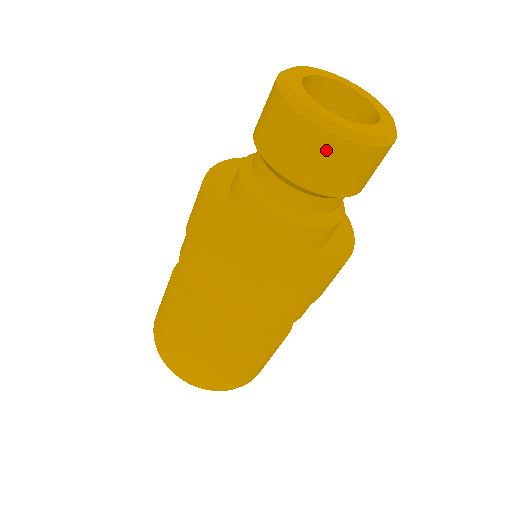
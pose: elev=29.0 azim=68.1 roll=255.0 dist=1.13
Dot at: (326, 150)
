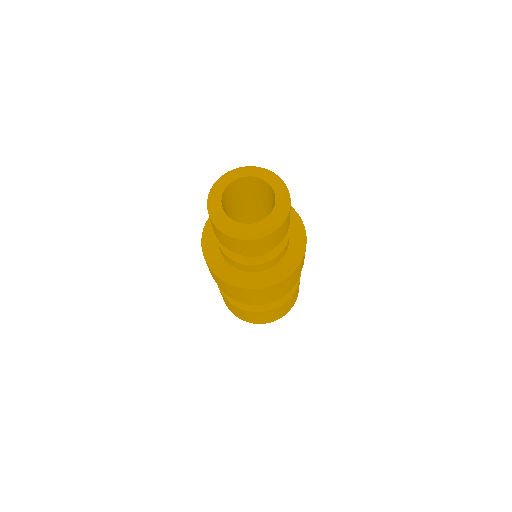
Dot at: (236, 243)
